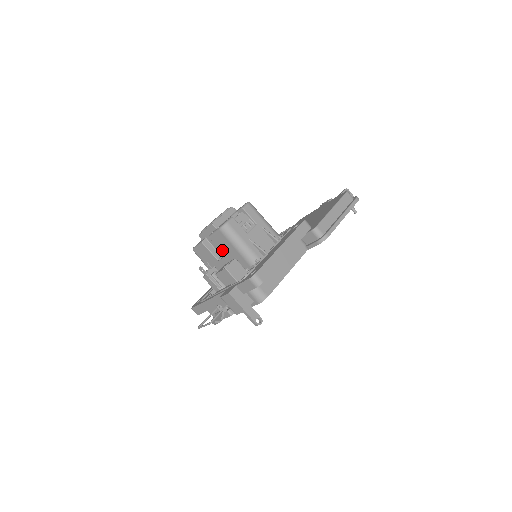
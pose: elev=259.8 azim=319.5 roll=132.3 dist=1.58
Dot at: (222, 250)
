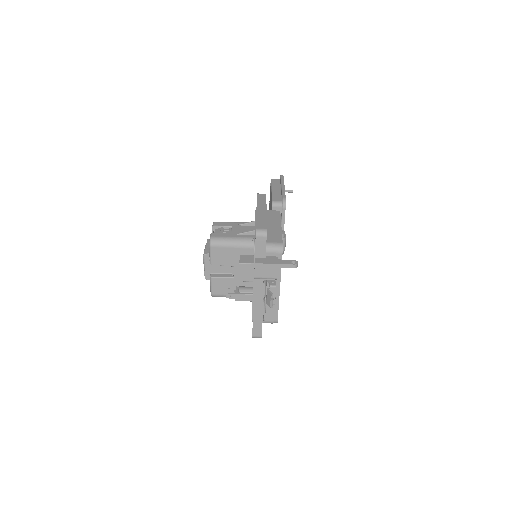
Dot at: (227, 263)
